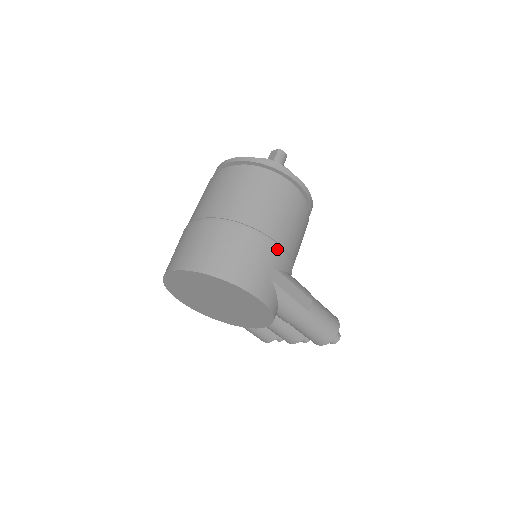
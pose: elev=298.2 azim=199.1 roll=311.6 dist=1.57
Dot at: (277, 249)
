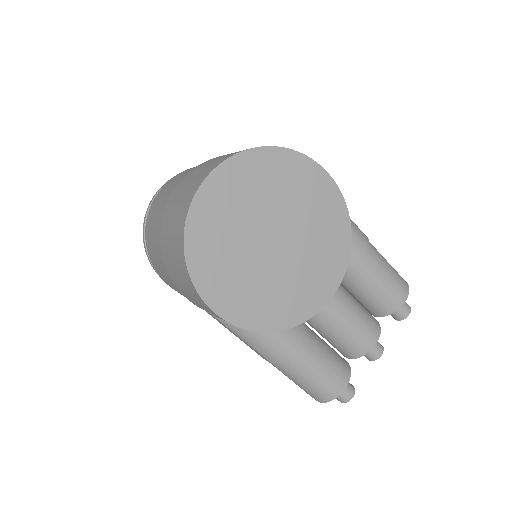
Dot at: occluded
